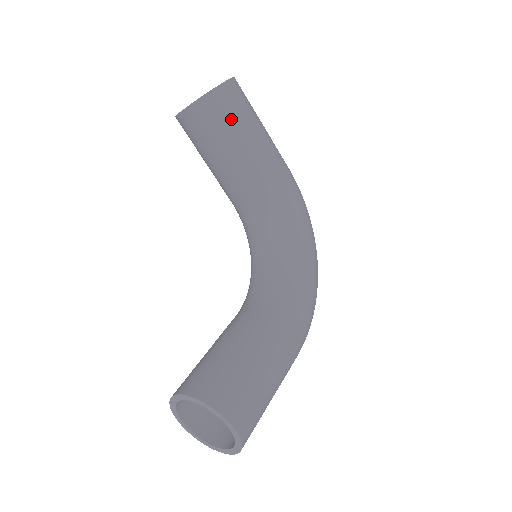
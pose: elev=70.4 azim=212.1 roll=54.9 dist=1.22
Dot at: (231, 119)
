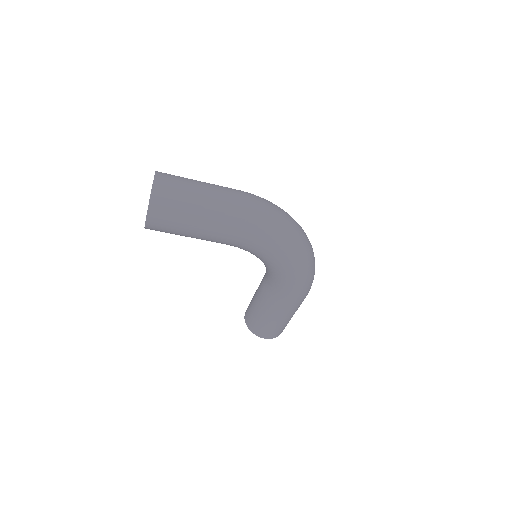
Dot at: (170, 233)
